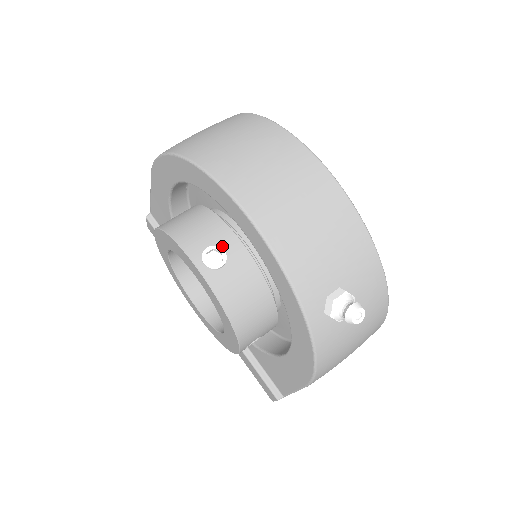
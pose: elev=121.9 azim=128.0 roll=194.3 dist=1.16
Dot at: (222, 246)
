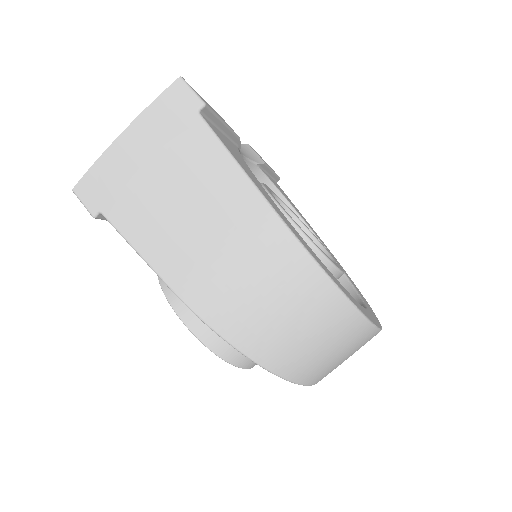
Dot at: occluded
